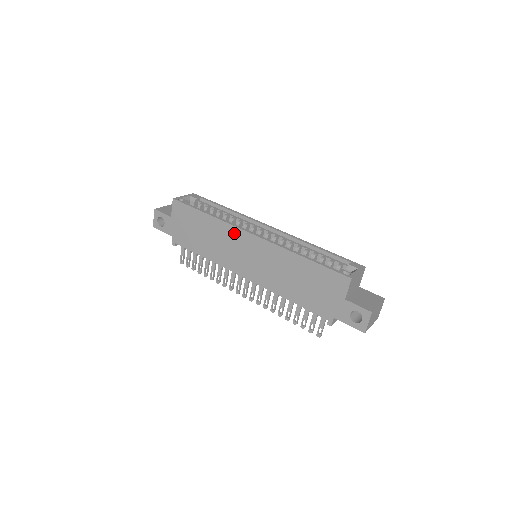
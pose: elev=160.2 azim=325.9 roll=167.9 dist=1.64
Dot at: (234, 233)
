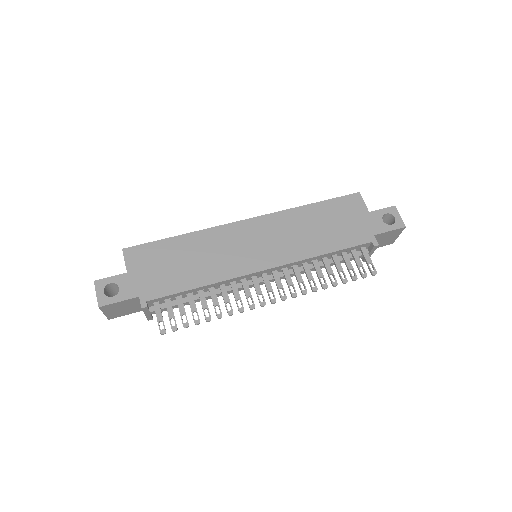
Dot at: (226, 232)
